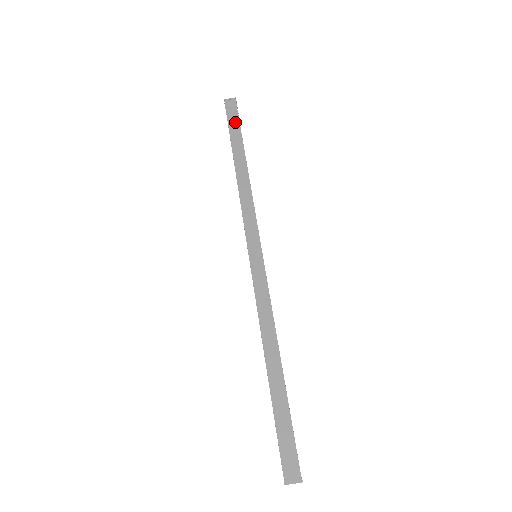
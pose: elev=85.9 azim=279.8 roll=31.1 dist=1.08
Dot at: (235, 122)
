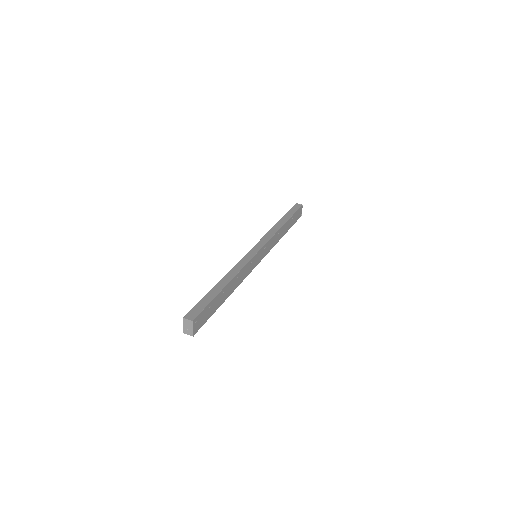
Dot at: (293, 211)
